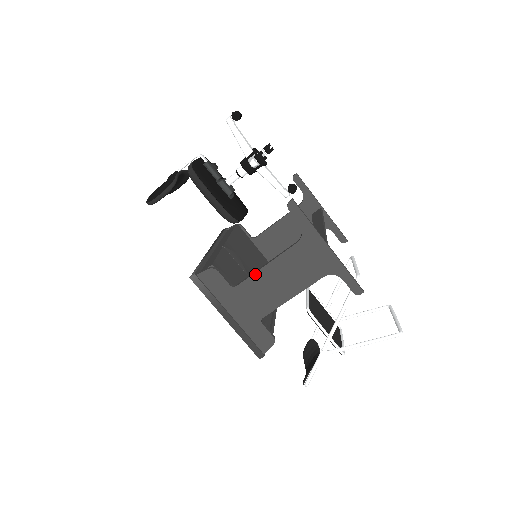
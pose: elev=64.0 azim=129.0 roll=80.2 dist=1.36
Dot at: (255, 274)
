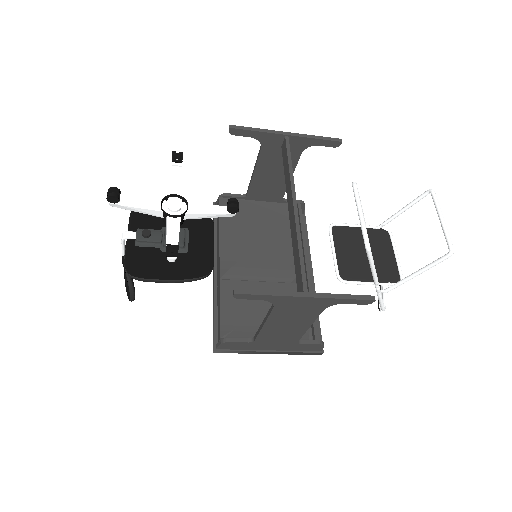
Dot at: (261, 332)
